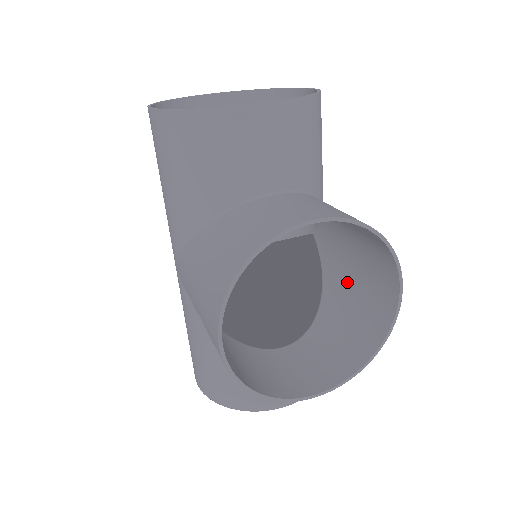
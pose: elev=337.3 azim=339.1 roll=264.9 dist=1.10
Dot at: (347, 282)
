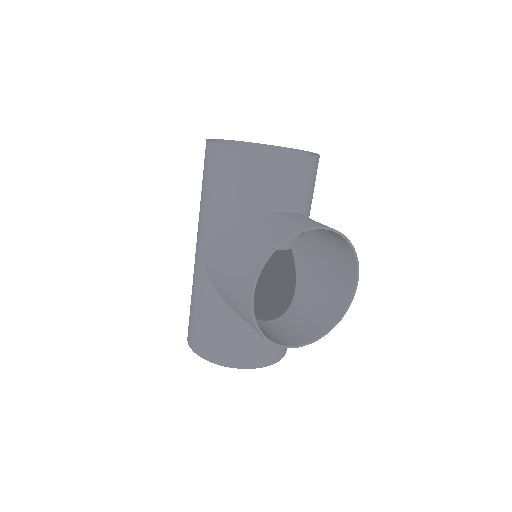
Dot at: (316, 282)
